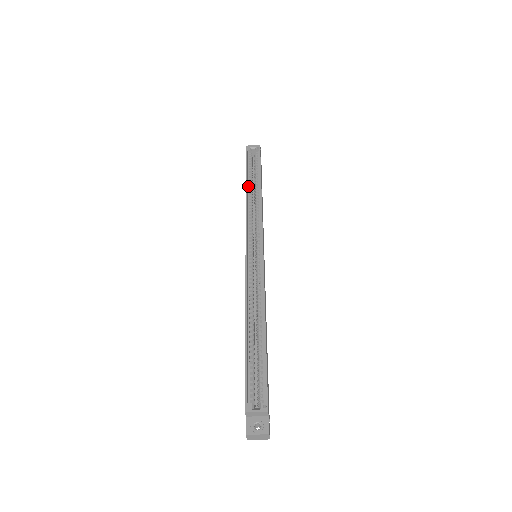
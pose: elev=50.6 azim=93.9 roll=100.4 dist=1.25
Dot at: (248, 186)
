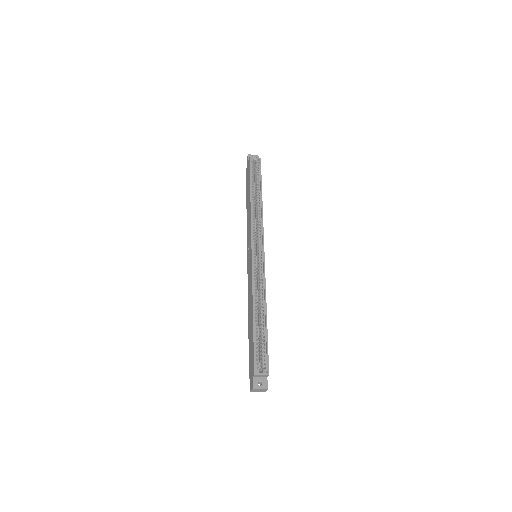
Dot at: (252, 195)
